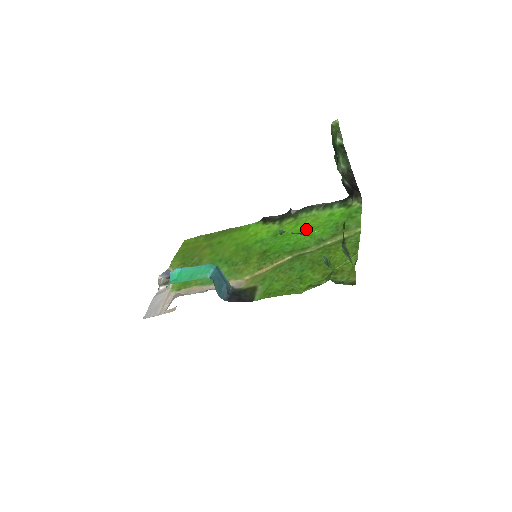
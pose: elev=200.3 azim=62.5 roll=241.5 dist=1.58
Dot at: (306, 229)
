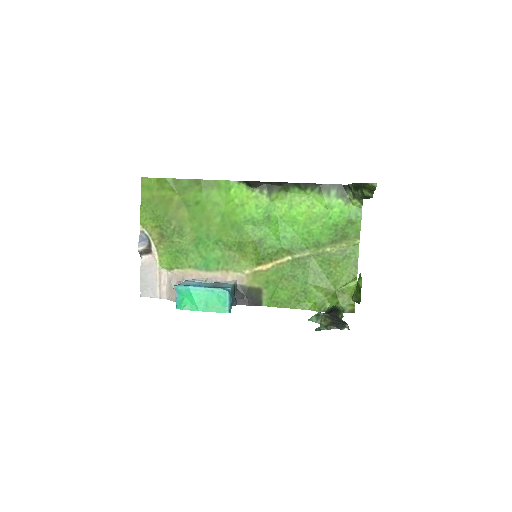
Dot at: (302, 220)
